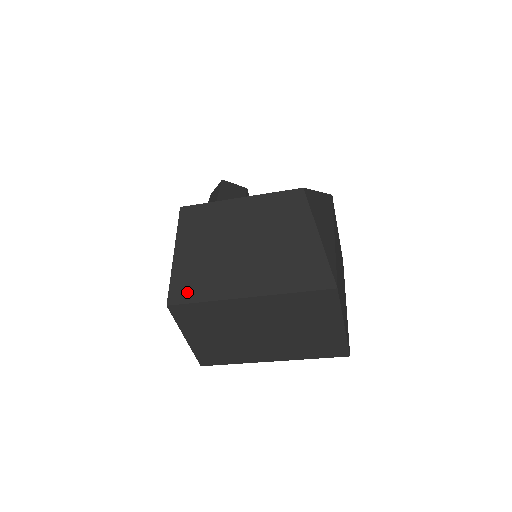
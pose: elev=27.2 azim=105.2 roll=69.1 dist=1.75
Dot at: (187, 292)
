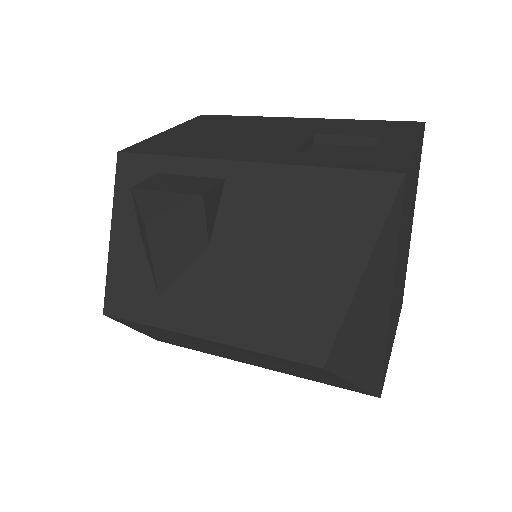
Dot at: occluded
